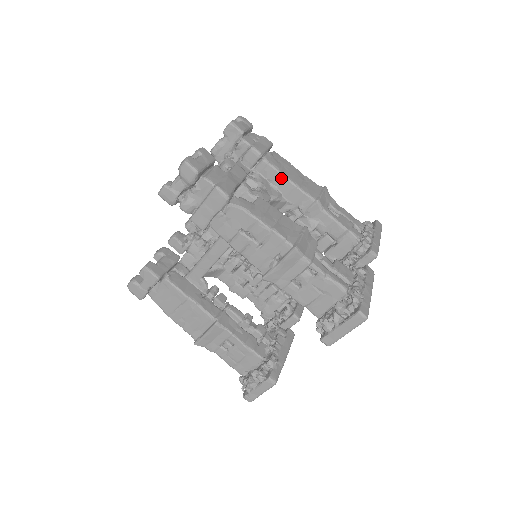
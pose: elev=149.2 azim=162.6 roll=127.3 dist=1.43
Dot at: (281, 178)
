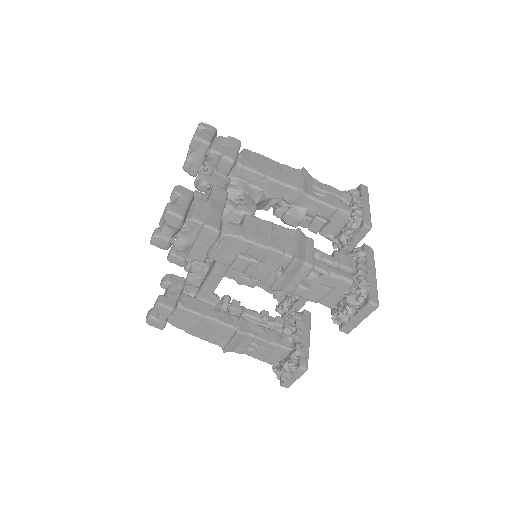
Dot at: (260, 178)
